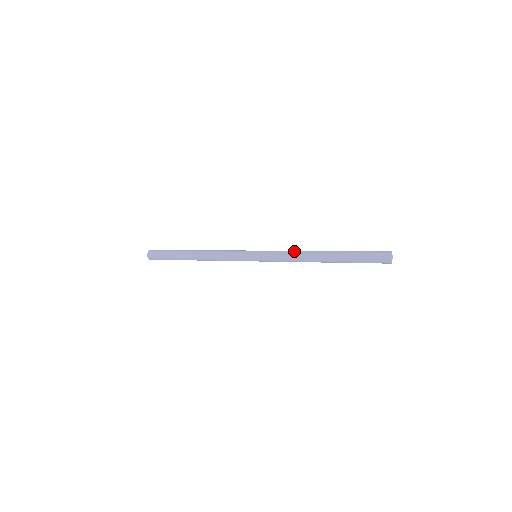
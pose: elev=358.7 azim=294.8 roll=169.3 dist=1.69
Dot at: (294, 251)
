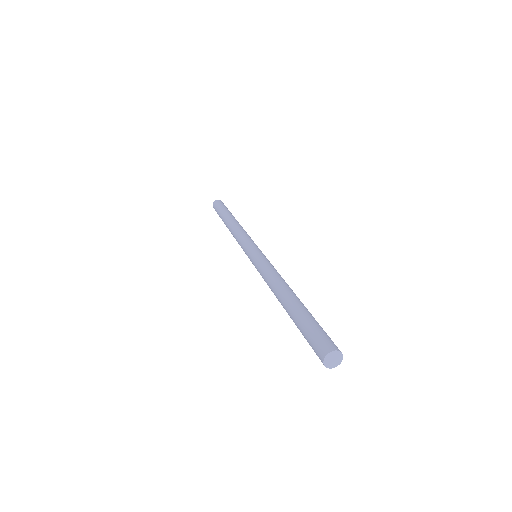
Dot at: (278, 273)
